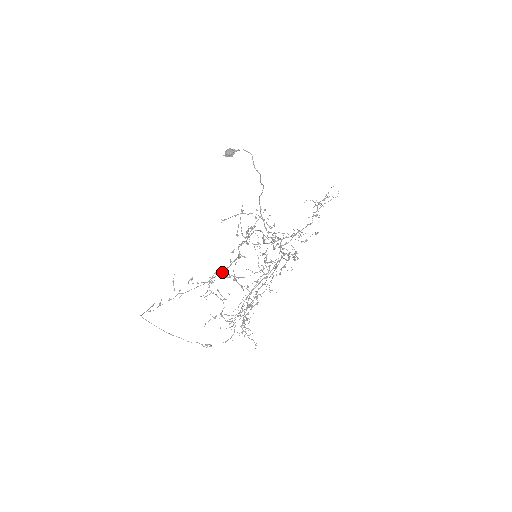
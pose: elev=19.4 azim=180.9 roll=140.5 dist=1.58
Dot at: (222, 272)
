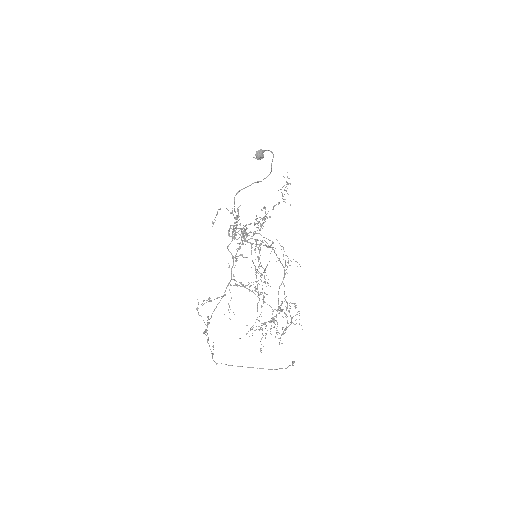
Dot at: (230, 281)
